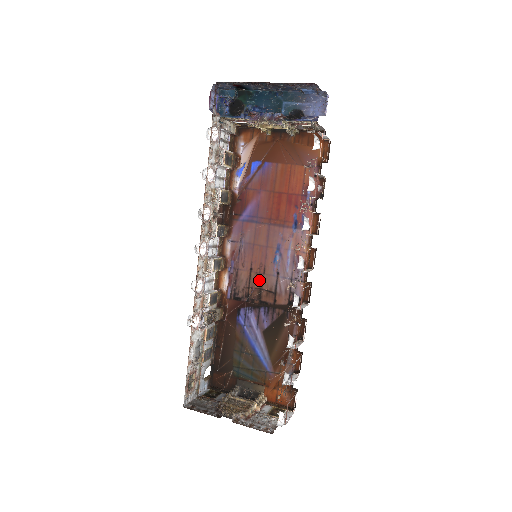
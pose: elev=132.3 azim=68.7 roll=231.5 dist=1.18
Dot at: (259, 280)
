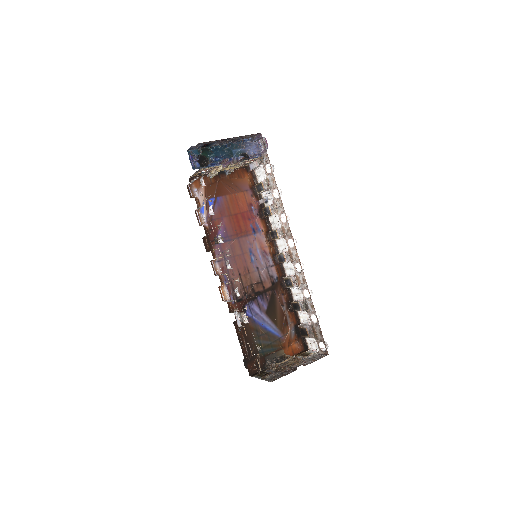
Dot at: (248, 279)
